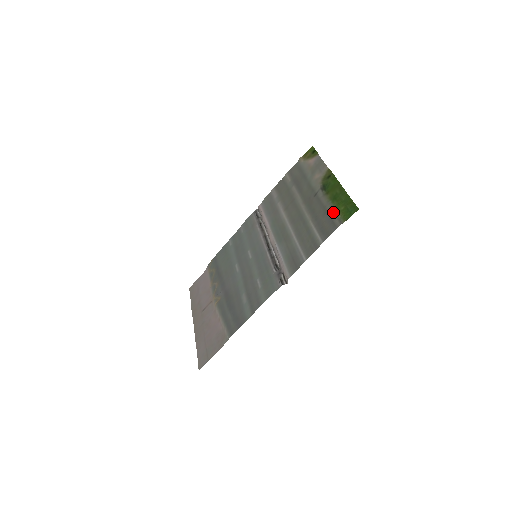
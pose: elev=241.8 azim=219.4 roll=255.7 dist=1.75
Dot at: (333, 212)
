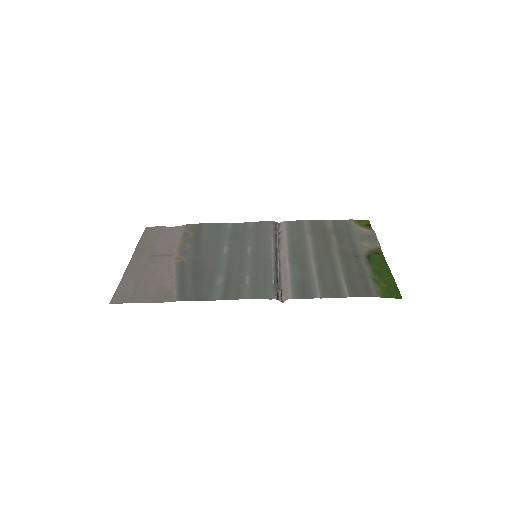
Dot at: (373, 282)
